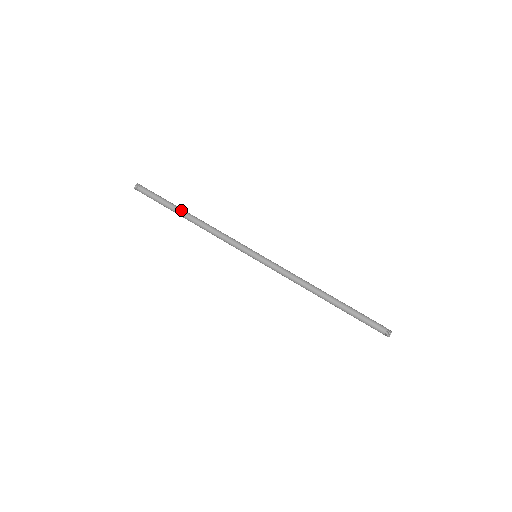
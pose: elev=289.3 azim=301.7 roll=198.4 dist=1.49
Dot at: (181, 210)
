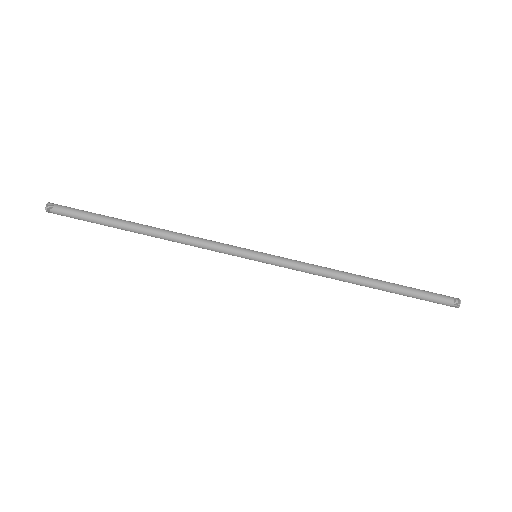
Dot at: (128, 224)
